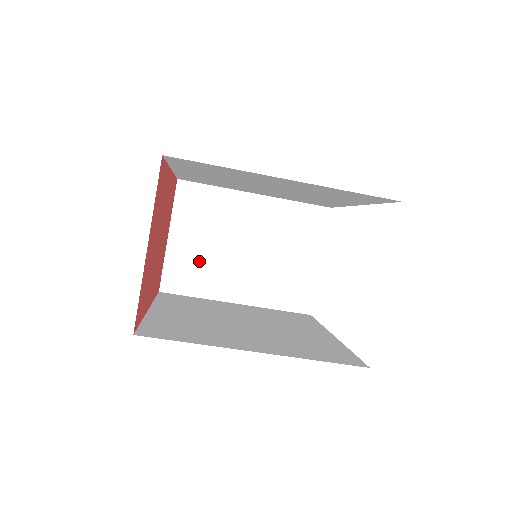
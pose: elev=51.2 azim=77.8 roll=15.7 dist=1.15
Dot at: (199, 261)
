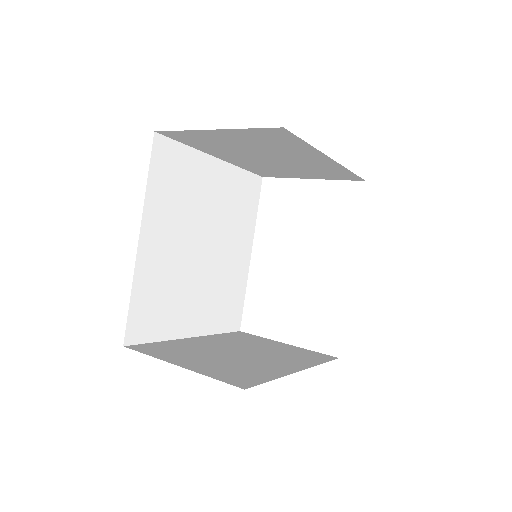
Dot at: (220, 144)
